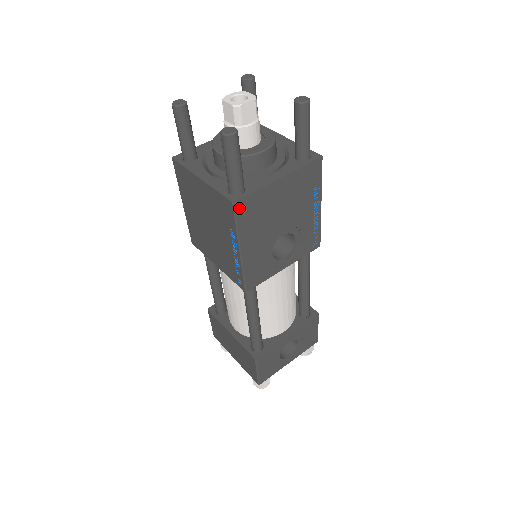
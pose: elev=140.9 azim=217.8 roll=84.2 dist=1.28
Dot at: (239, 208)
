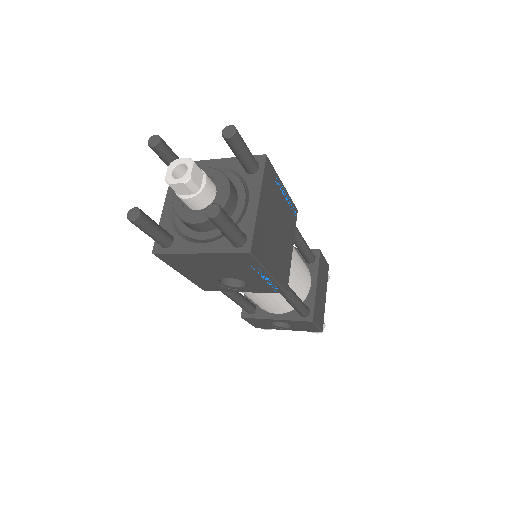
Dot at: (161, 257)
